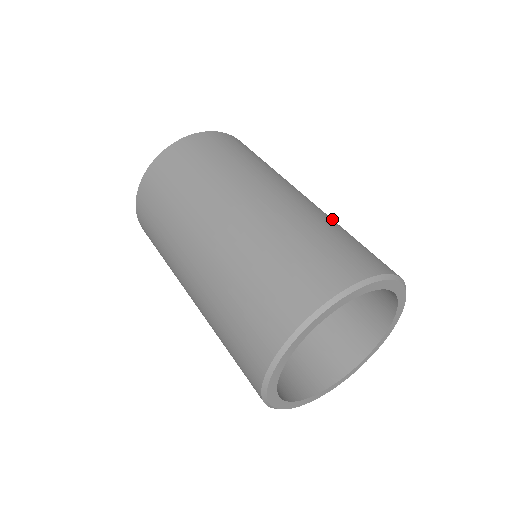
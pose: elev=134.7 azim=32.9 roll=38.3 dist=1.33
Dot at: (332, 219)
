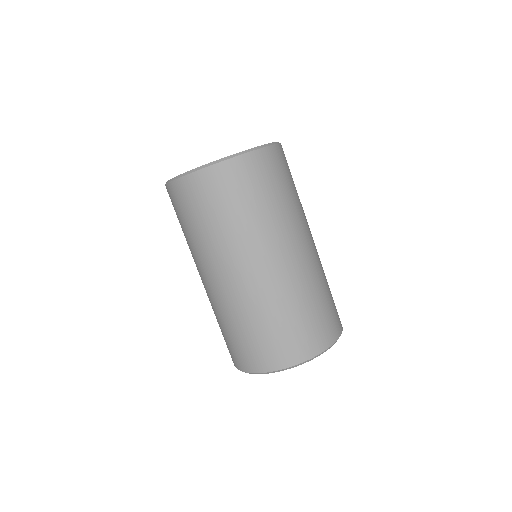
Dot at: (281, 296)
